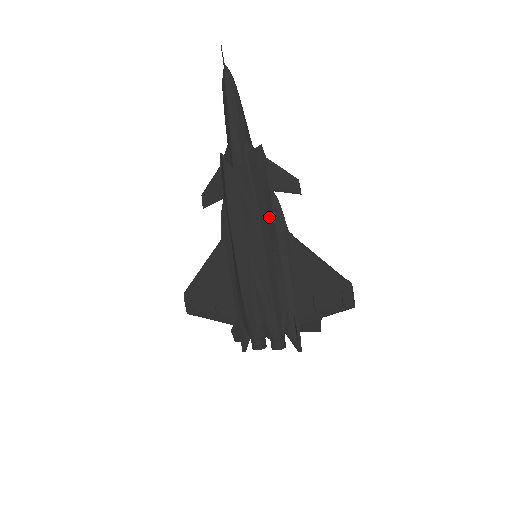
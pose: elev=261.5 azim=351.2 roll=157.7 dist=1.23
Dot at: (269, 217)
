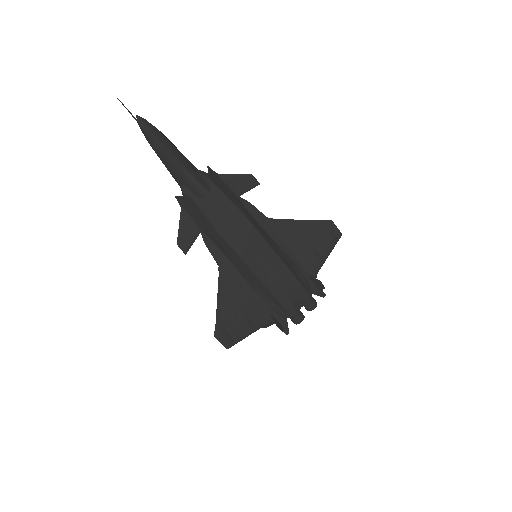
Dot at: (252, 218)
